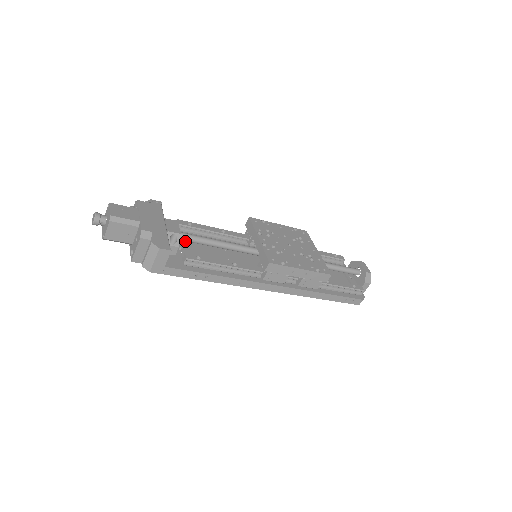
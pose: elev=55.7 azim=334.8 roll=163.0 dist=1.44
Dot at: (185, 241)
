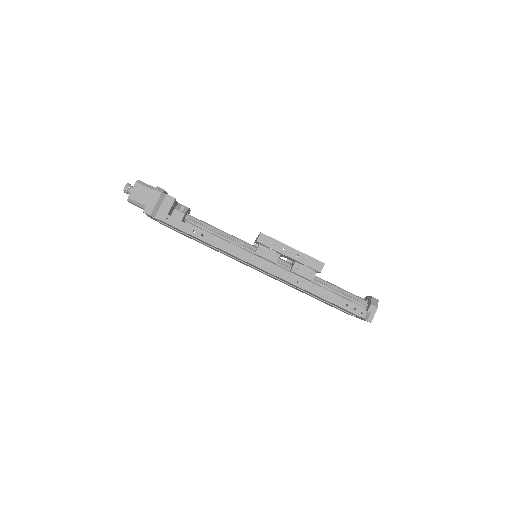
Dot at: occluded
